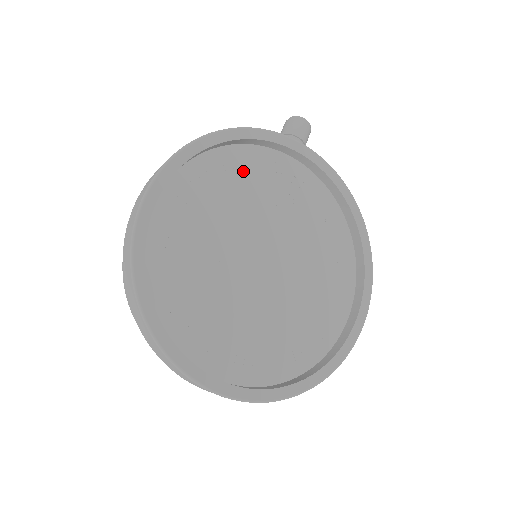
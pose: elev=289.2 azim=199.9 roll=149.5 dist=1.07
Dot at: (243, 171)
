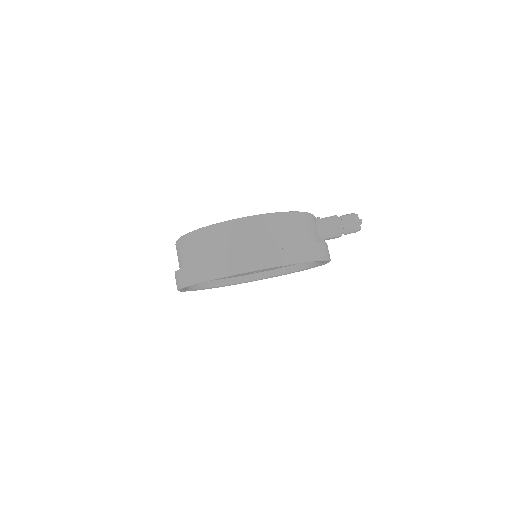
Dot at: occluded
